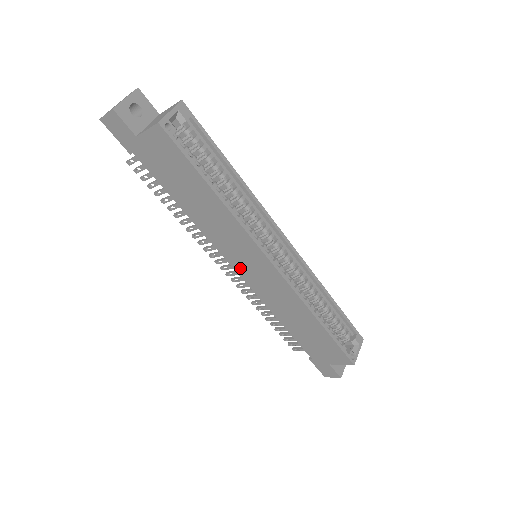
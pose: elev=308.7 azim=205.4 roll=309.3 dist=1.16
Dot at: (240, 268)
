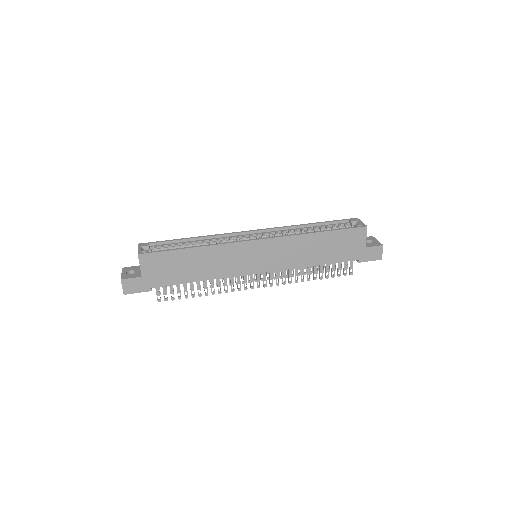
Dot at: (257, 268)
